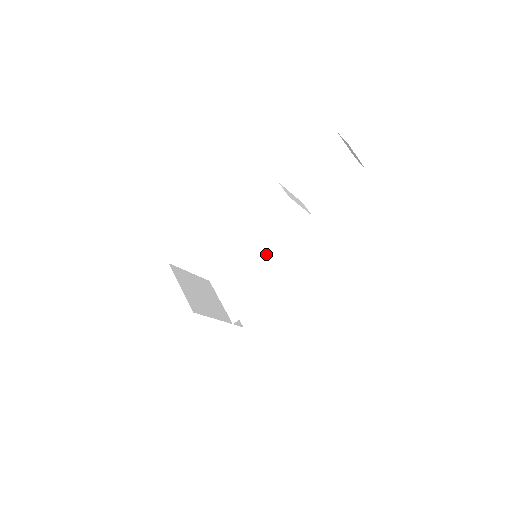
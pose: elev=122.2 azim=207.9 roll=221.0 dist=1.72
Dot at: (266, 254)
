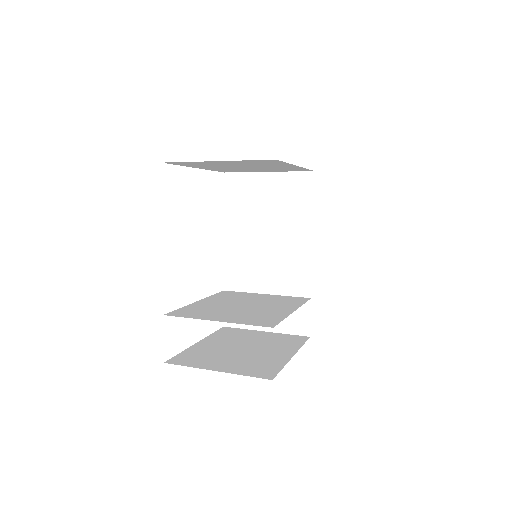
Dot at: (247, 293)
